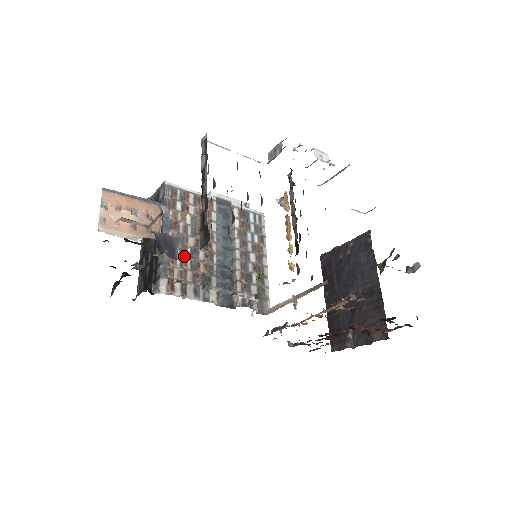
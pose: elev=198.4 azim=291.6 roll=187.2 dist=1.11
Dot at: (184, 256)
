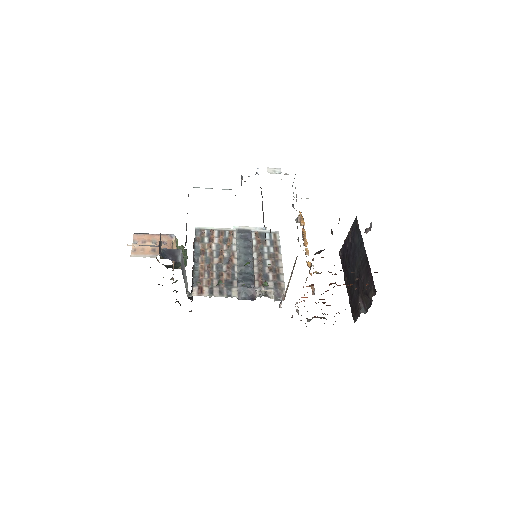
Dot at: (211, 270)
